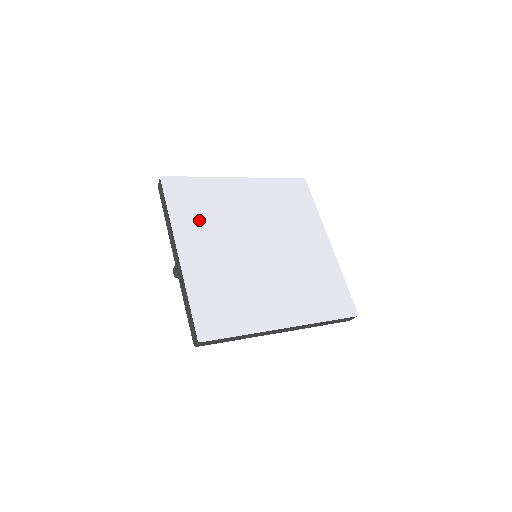
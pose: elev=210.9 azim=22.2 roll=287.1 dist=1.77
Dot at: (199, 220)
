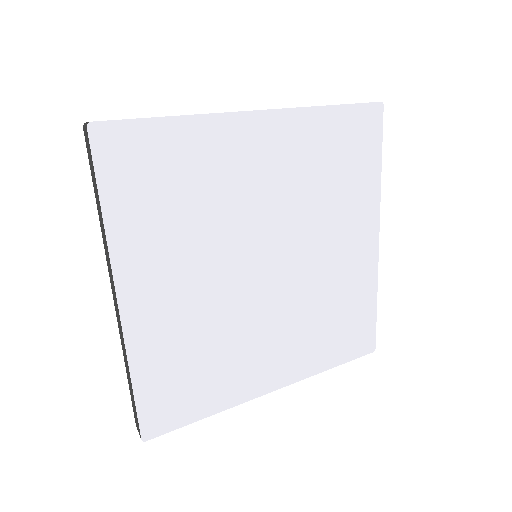
Dot at: (165, 227)
